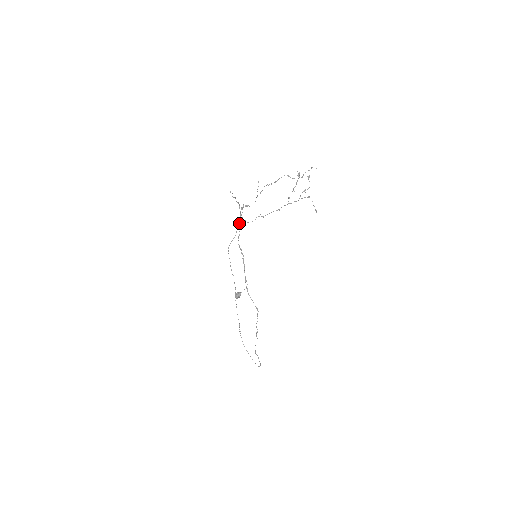
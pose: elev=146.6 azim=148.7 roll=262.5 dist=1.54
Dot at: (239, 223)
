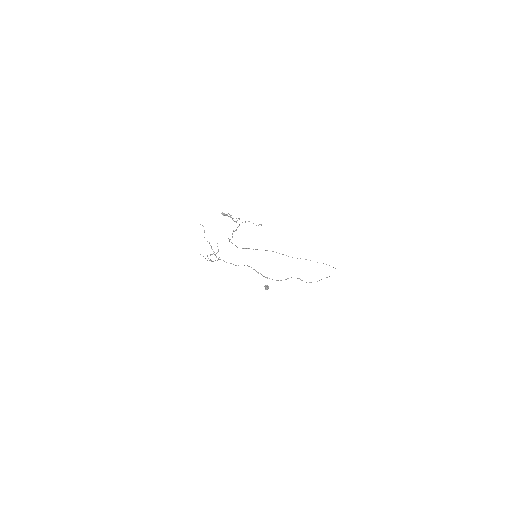
Dot at: occluded
